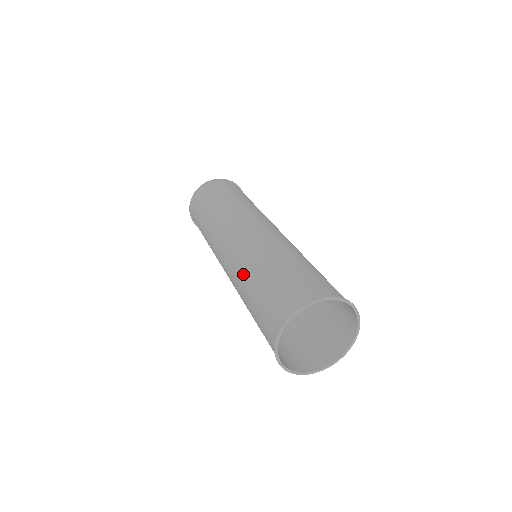
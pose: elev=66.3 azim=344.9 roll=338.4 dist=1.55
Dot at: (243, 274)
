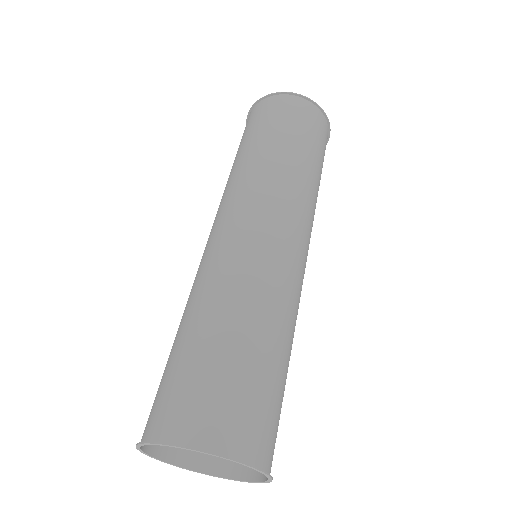
Dot at: occluded
